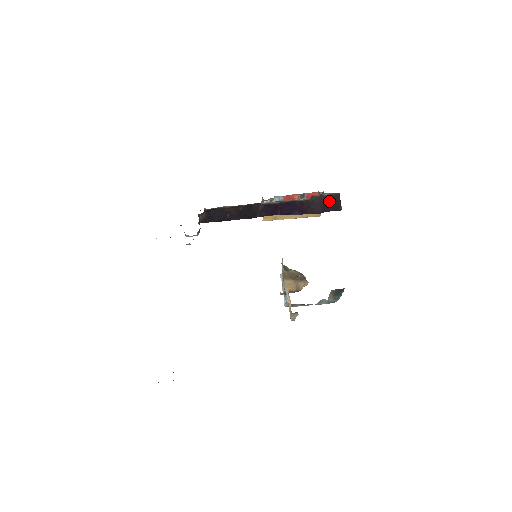
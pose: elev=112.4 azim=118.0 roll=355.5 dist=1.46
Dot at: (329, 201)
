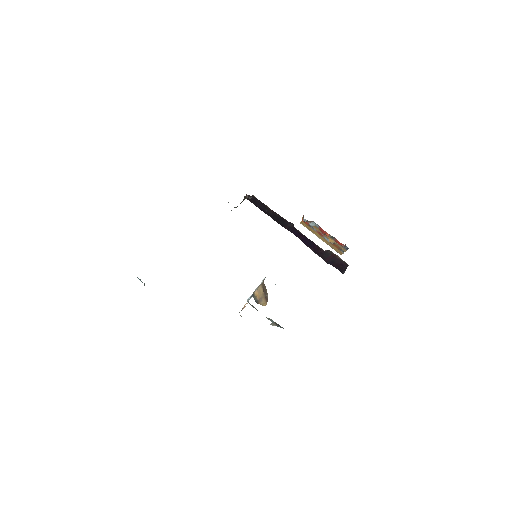
Dot at: (339, 262)
